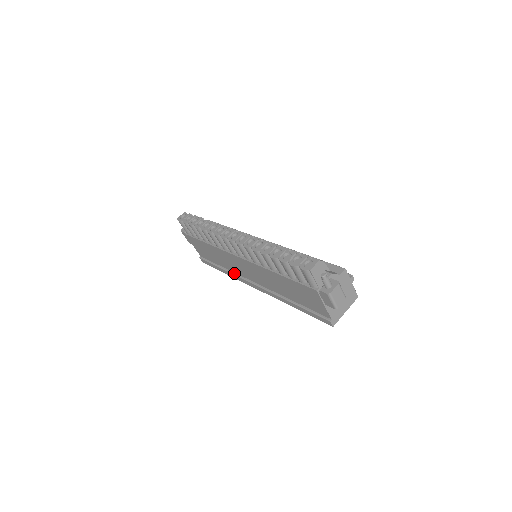
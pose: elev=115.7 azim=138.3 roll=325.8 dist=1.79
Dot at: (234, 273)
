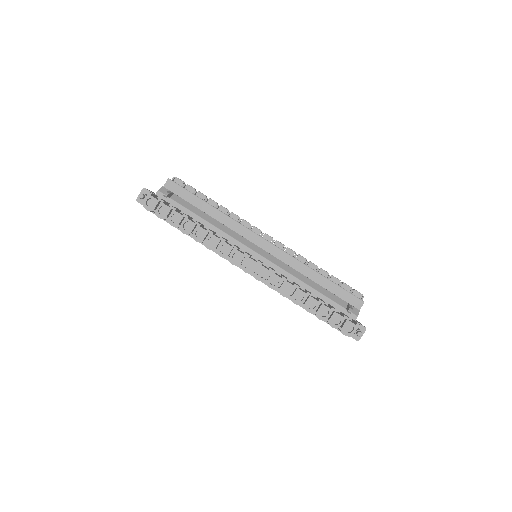
Dot at: occluded
